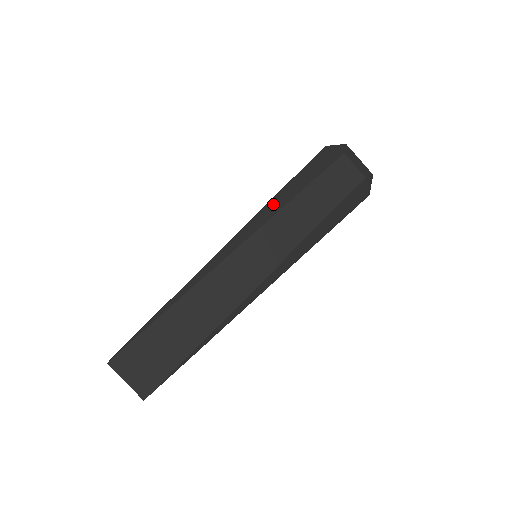
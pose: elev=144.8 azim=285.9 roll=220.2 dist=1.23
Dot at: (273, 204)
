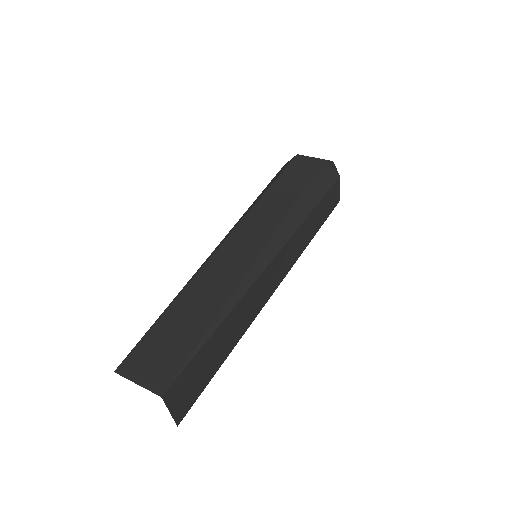
Dot at: (295, 214)
